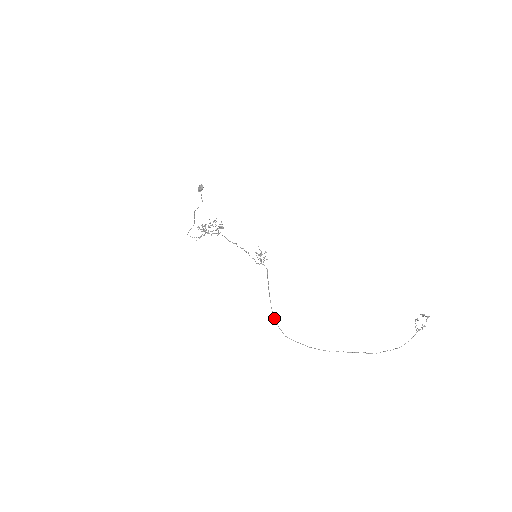
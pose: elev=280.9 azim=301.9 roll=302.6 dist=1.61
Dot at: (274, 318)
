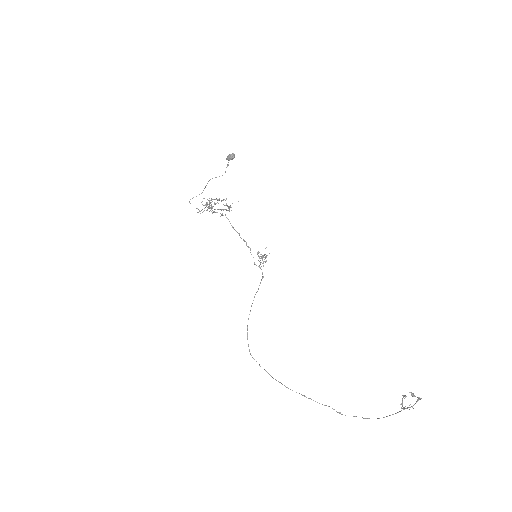
Dot at: (247, 330)
